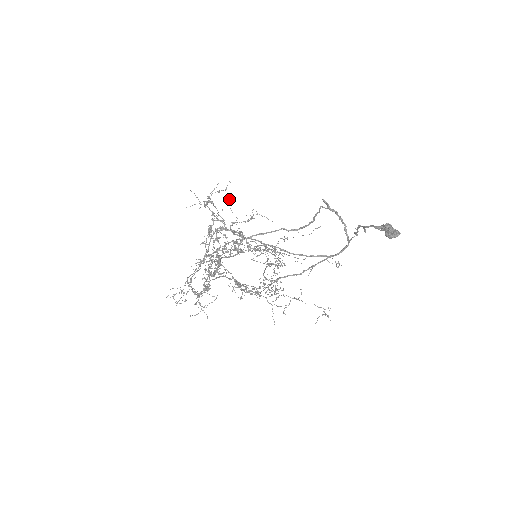
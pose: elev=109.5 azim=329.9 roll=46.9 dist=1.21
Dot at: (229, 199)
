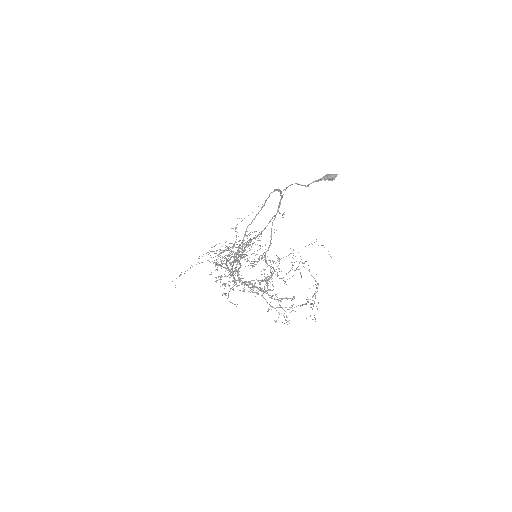
Dot at: occluded
